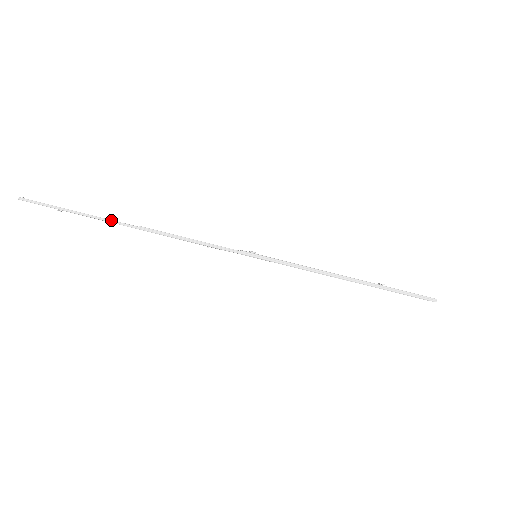
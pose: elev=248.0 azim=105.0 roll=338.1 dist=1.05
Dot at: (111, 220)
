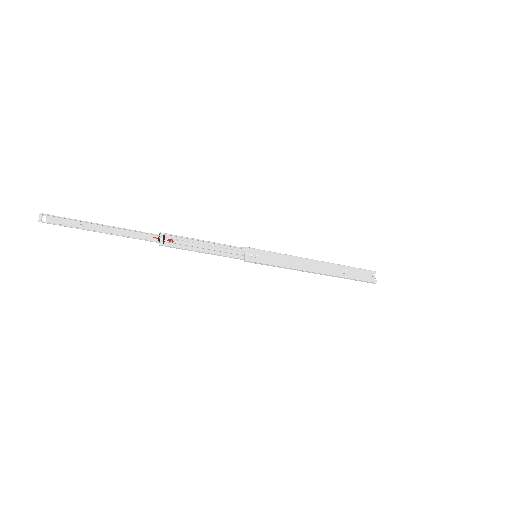
Dot at: (133, 238)
